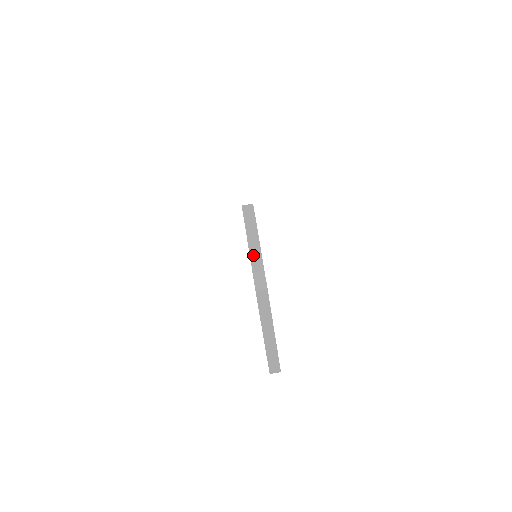
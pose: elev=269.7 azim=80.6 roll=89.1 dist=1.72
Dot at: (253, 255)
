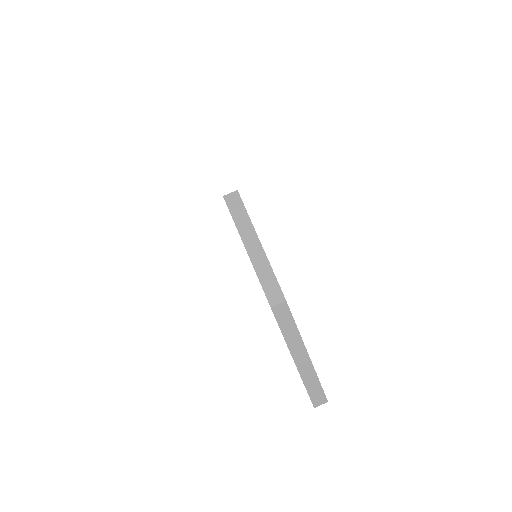
Dot at: (255, 259)
